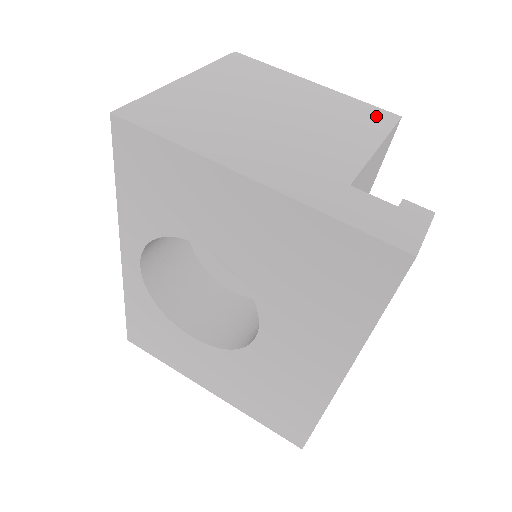
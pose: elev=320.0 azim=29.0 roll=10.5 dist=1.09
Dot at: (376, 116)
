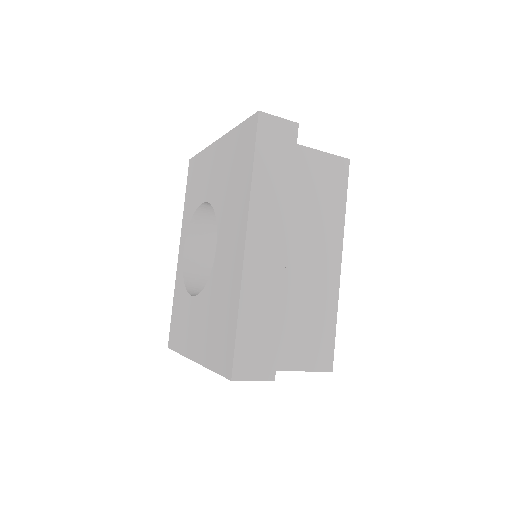
Dot at: occluded
